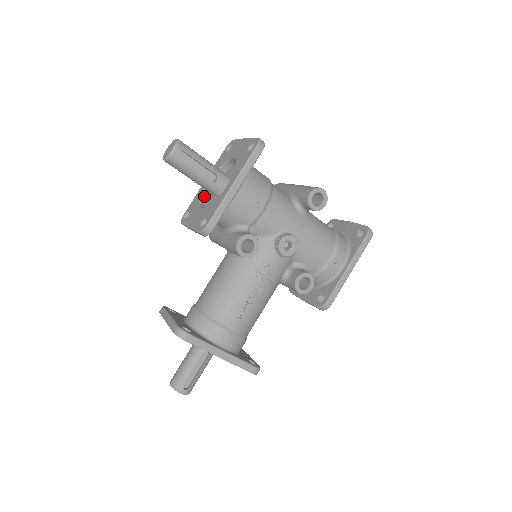
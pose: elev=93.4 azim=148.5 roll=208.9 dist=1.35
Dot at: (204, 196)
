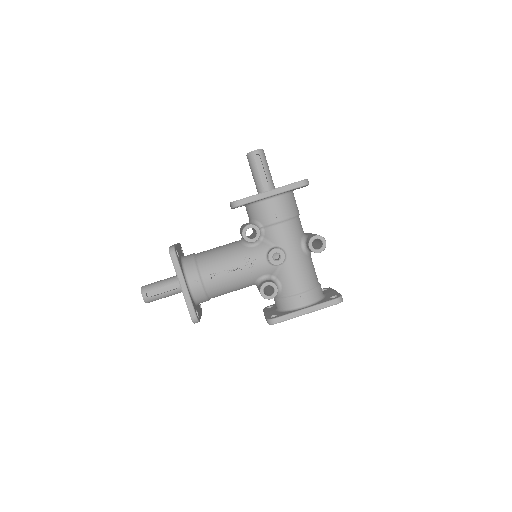
Dot at: occluded
